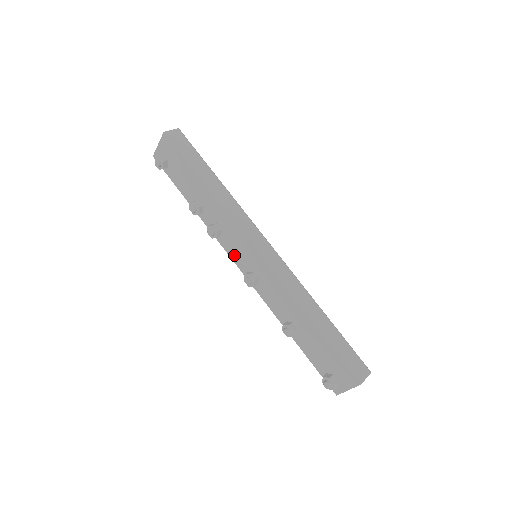
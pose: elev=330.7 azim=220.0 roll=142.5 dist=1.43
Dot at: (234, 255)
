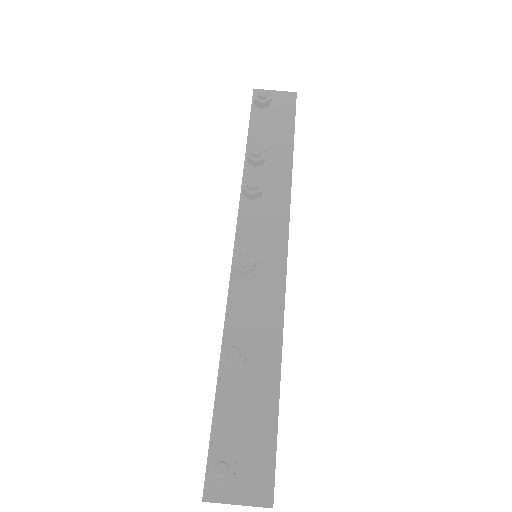
Dot at: (246, 227)
